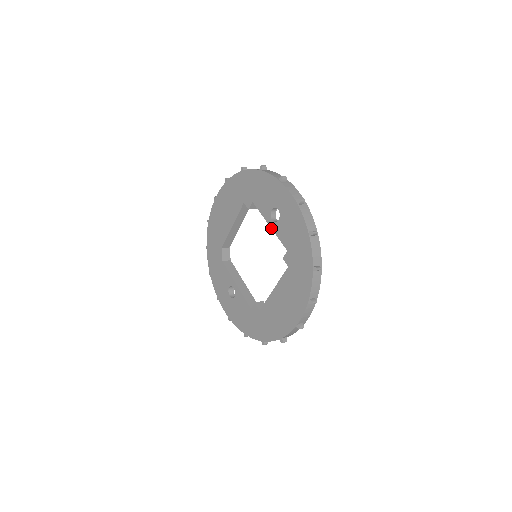
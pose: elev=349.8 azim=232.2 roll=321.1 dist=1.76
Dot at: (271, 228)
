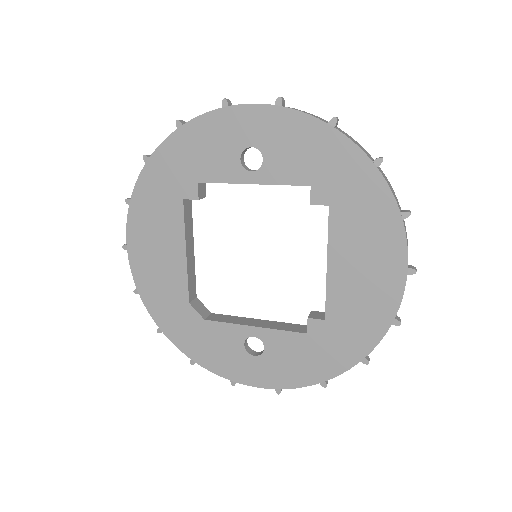
Dot at: occluded
